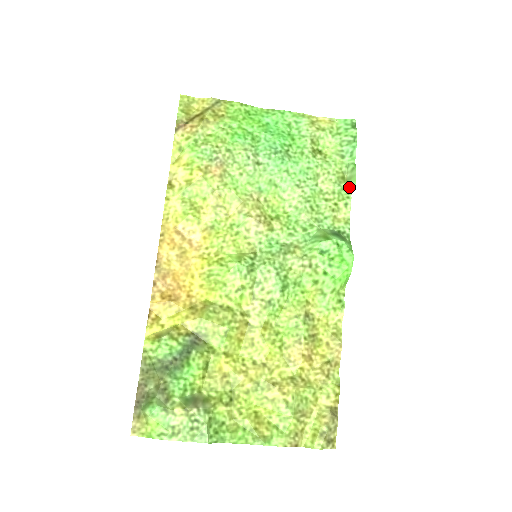
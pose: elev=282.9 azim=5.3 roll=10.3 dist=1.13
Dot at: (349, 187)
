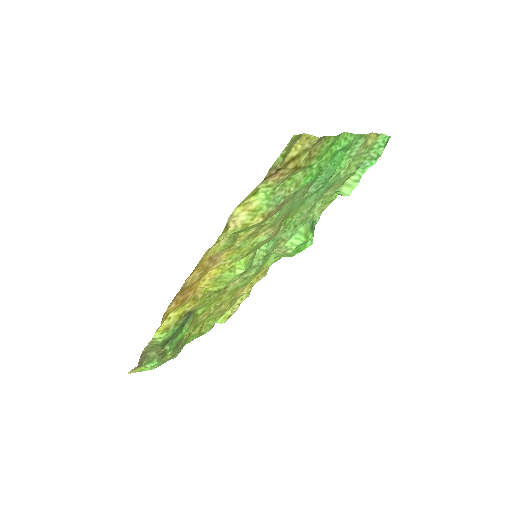
Dot at: (343, 193)
